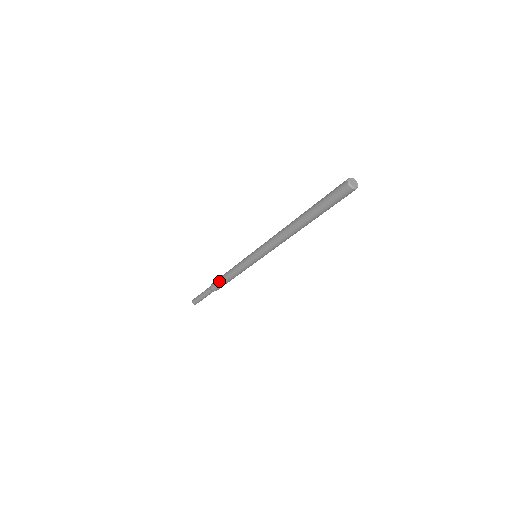
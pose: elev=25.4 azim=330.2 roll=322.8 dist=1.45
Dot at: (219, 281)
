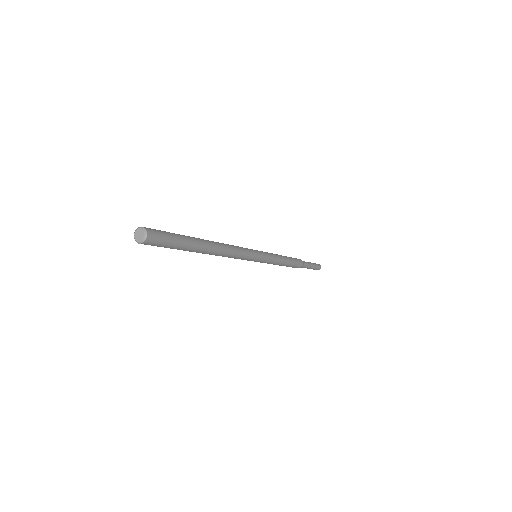
Dot at: occluded
